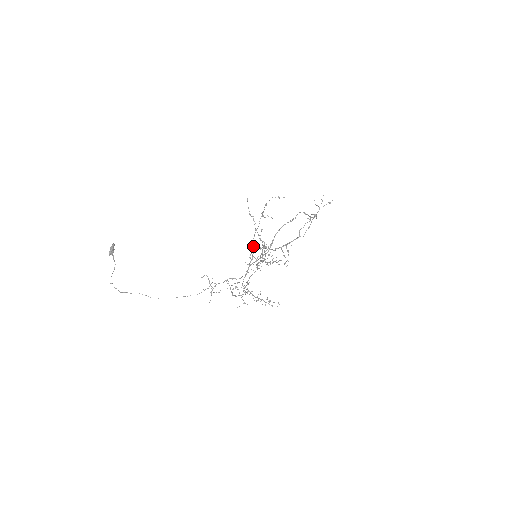
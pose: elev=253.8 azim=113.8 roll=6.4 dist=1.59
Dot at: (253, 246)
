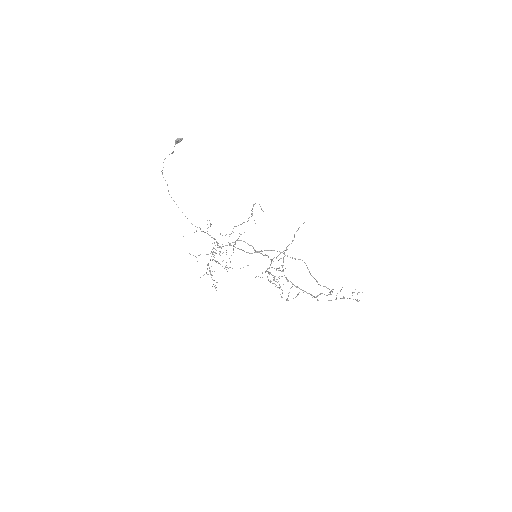
Dot at: (241, 234)
